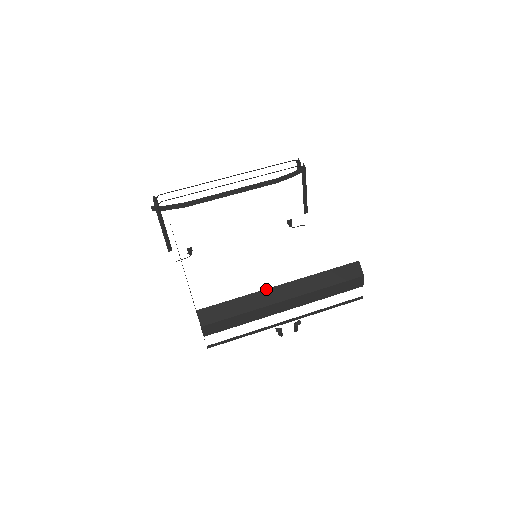
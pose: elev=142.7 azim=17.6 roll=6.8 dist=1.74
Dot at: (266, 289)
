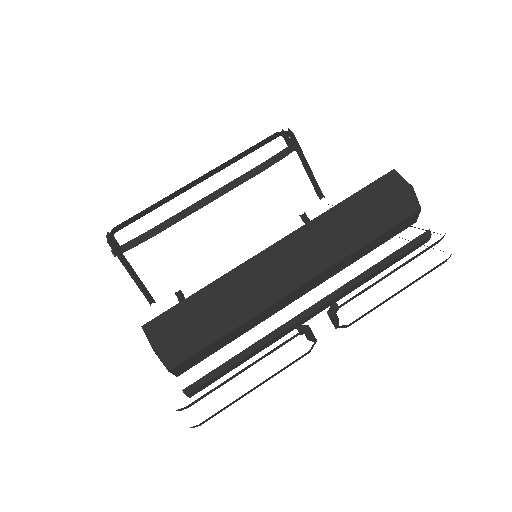
Dot at: (251, 258)
